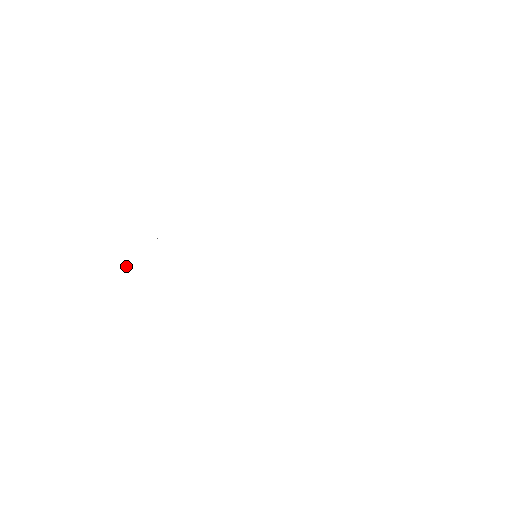
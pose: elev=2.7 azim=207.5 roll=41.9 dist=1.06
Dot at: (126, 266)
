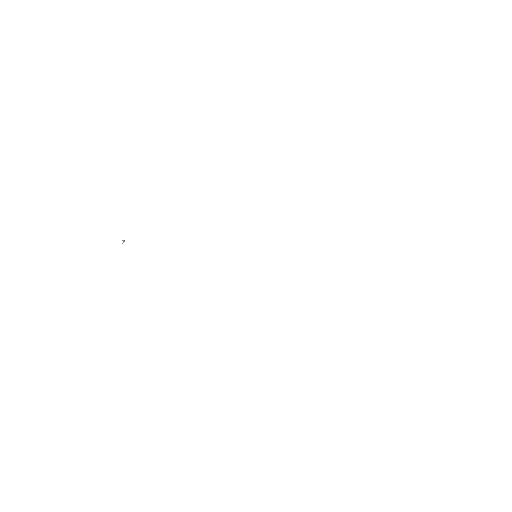
Dot at: (123, 241)
